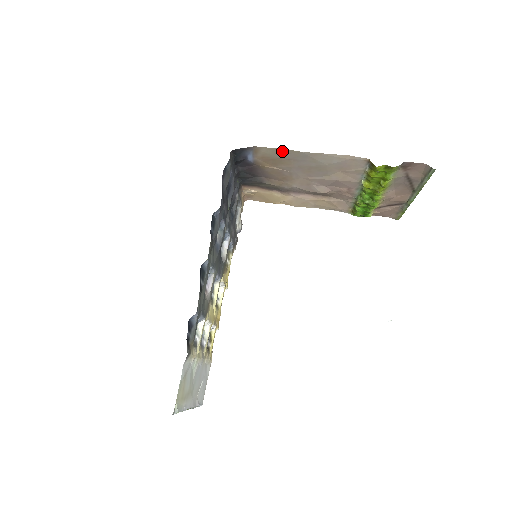
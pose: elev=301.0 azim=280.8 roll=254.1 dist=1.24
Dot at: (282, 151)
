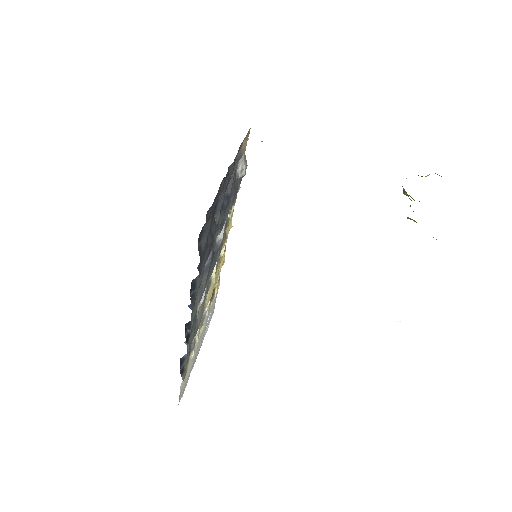
Dot at: occluded
